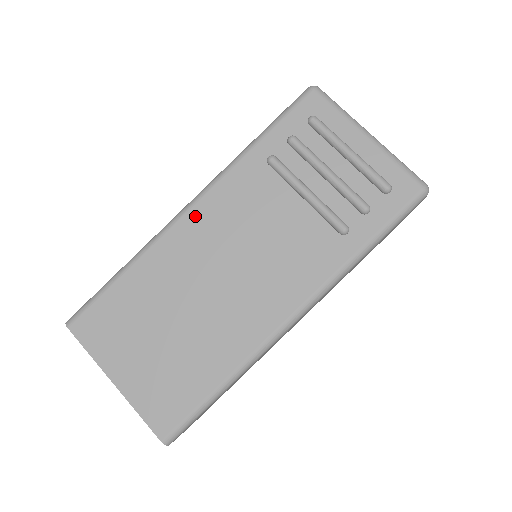
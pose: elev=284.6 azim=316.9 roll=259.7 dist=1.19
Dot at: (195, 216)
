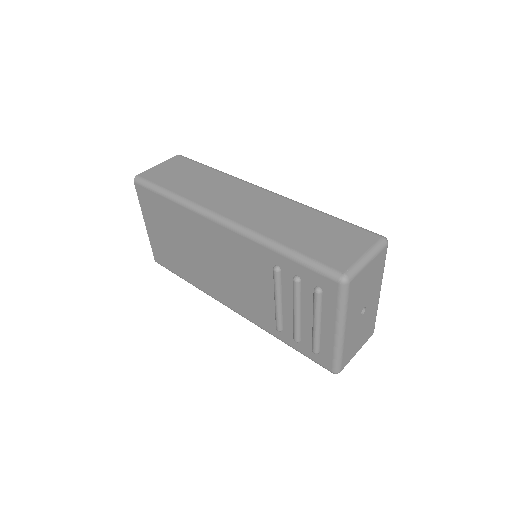
Dot at: (218, 230)
